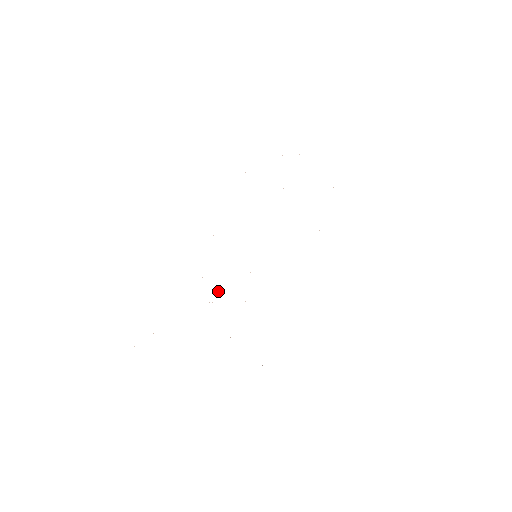
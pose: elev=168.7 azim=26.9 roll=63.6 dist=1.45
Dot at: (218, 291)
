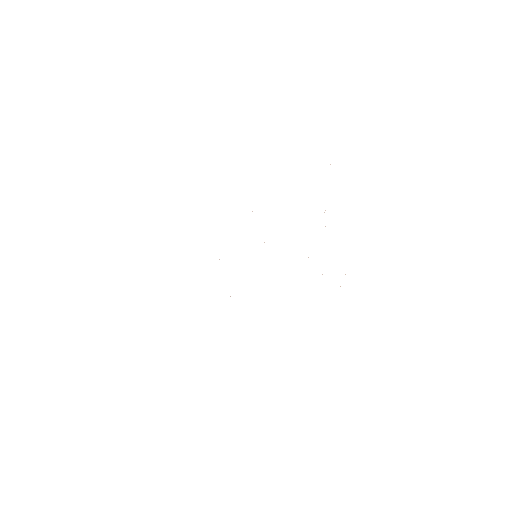
Dot at: occluded
